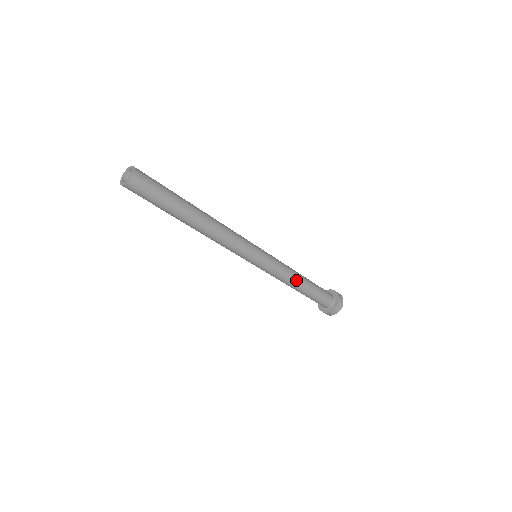
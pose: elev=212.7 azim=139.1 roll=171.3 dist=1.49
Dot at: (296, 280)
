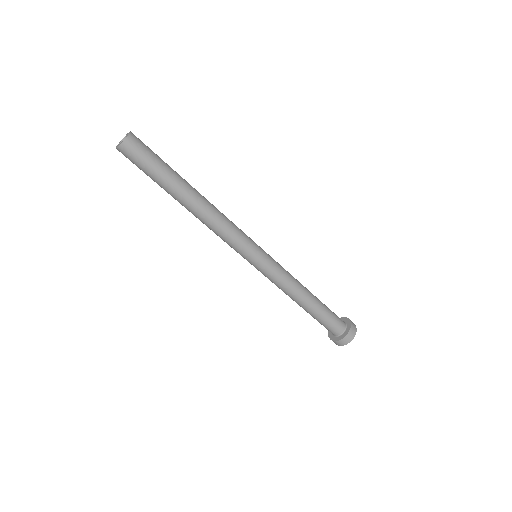
Dot at: (302, 288)
